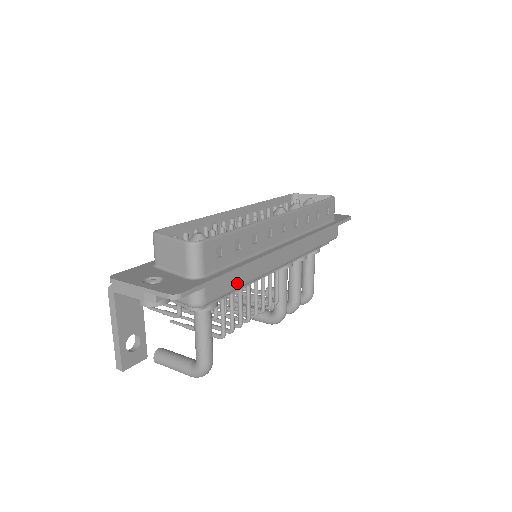
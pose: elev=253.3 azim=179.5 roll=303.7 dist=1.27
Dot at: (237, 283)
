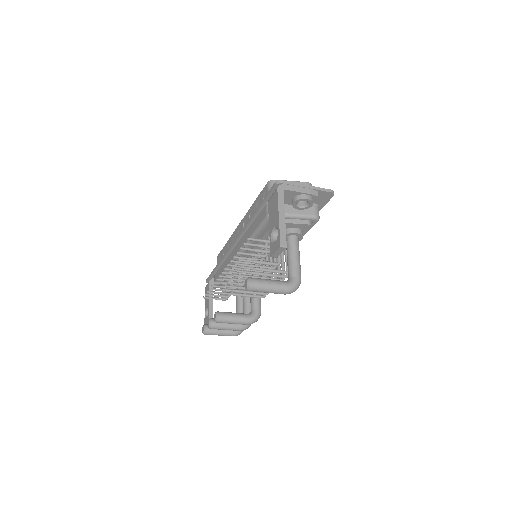
Dot at: occluded
